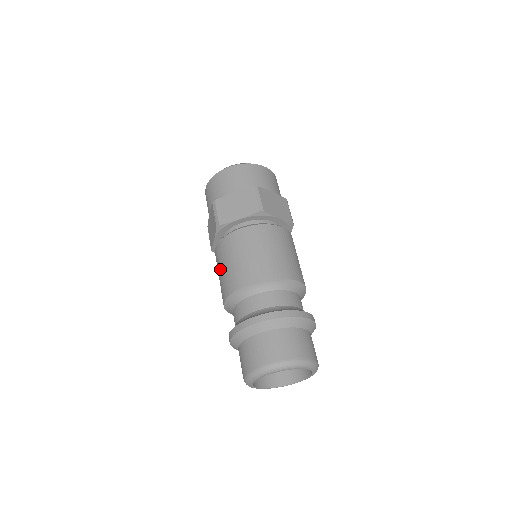
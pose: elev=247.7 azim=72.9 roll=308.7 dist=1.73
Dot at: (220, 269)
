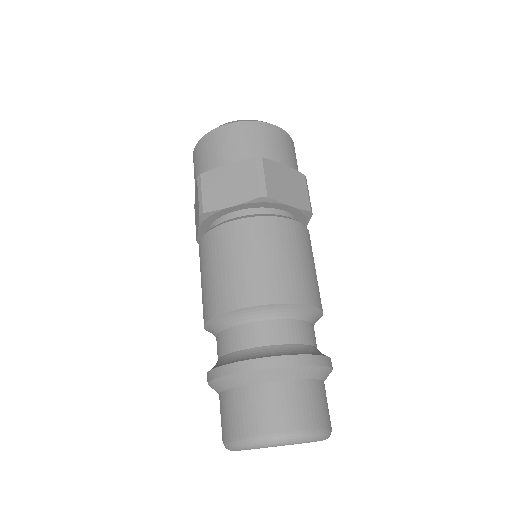
Dot at: occluded
